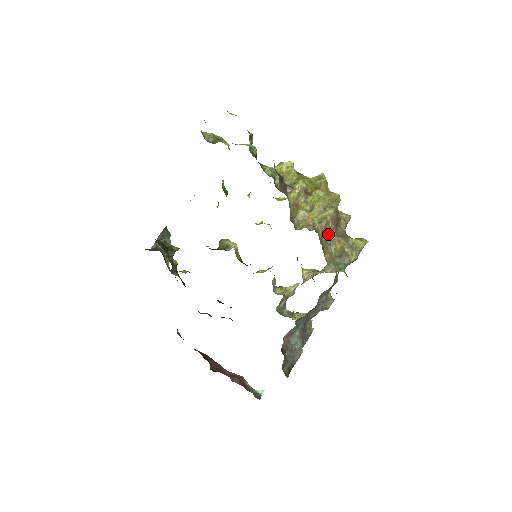
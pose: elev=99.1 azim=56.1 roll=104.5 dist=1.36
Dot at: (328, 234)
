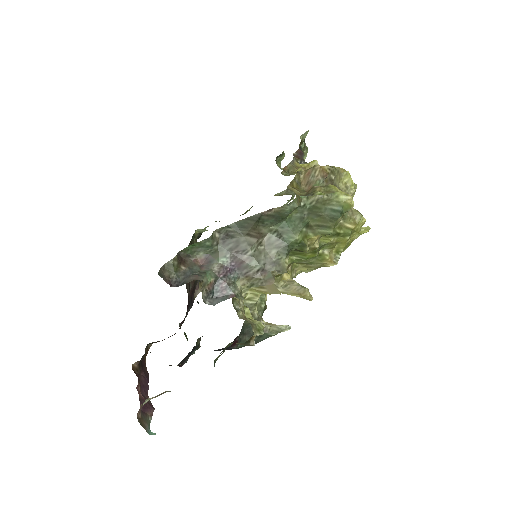
Dot at: (311, 184)
